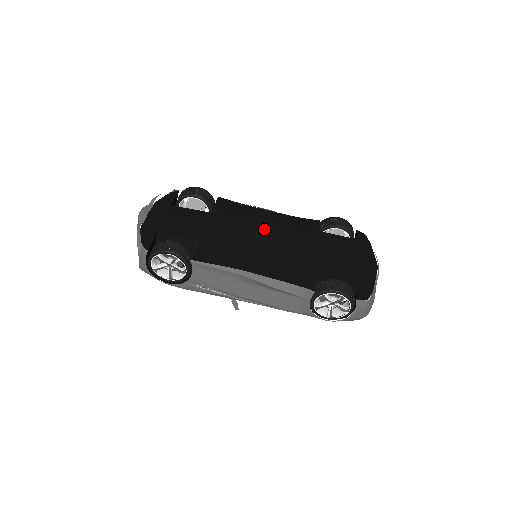
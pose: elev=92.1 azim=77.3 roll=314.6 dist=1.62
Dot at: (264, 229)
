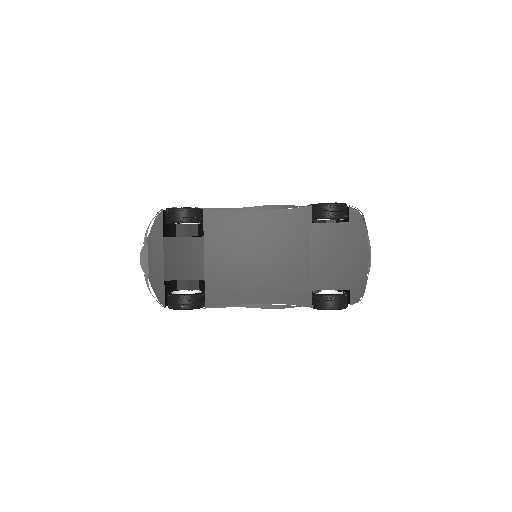
Dot at: (257, 242)
